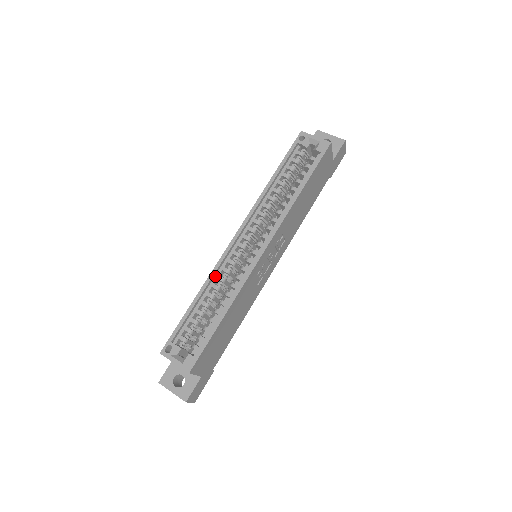
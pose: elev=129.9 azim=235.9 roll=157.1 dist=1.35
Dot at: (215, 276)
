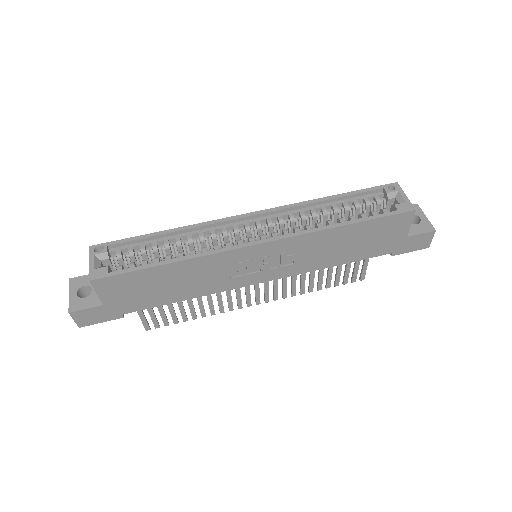
Dot at: (199, 230)
